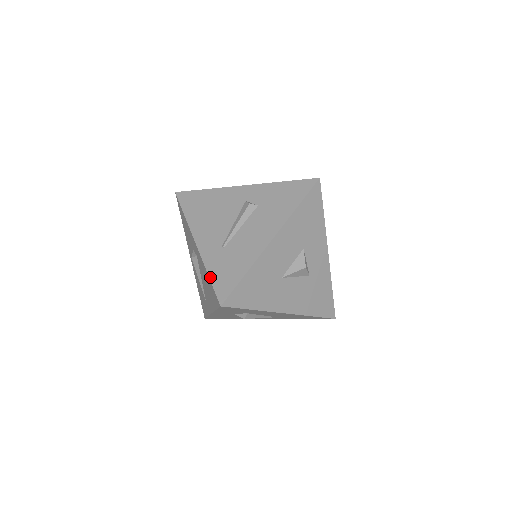
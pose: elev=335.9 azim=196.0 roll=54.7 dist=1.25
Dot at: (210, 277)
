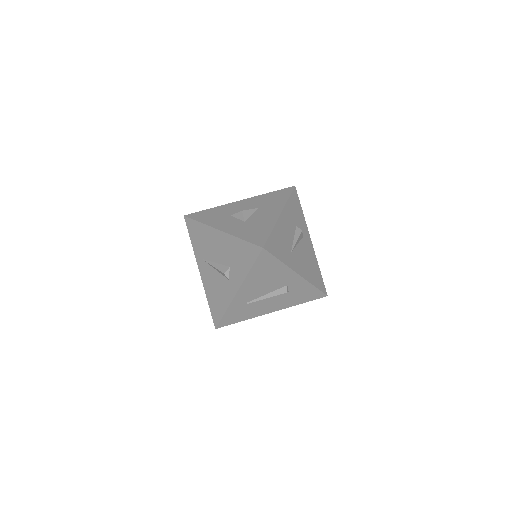
Dot at: (225, 315)
